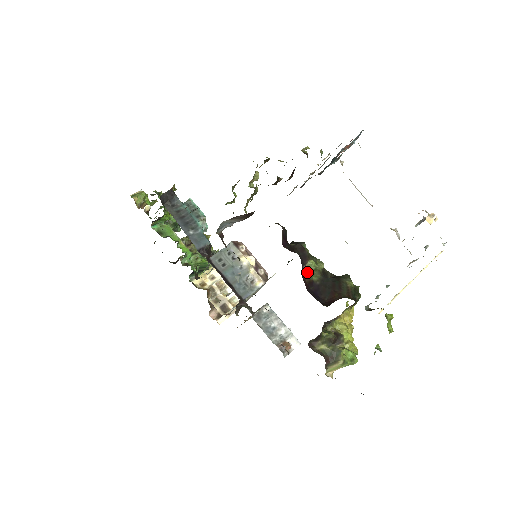
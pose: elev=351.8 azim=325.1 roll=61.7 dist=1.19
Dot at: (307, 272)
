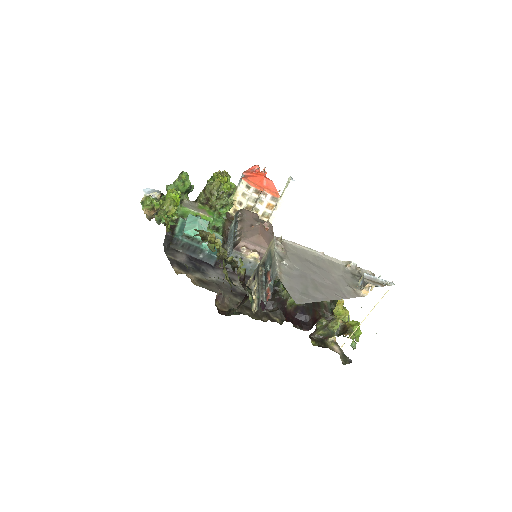
Dot at: (290, 305)
